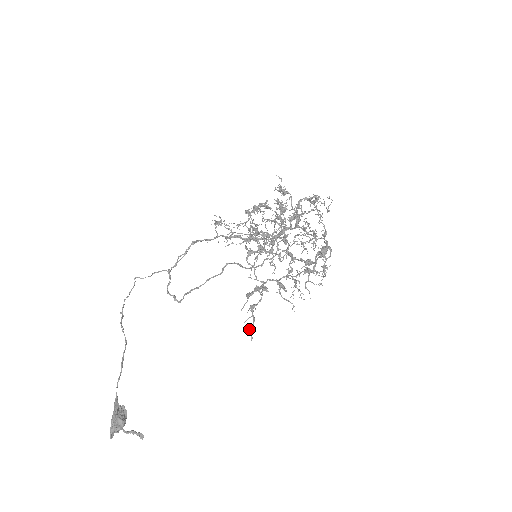
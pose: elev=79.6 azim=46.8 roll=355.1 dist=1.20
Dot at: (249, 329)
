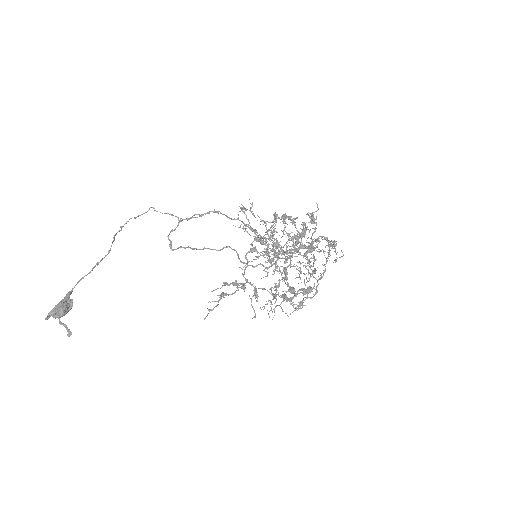
Dot at: (208, 310)
